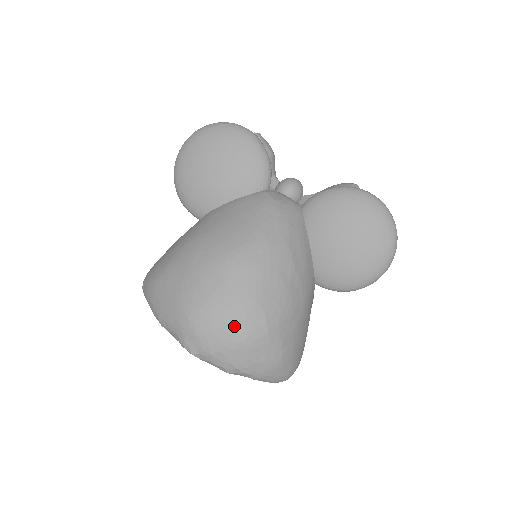
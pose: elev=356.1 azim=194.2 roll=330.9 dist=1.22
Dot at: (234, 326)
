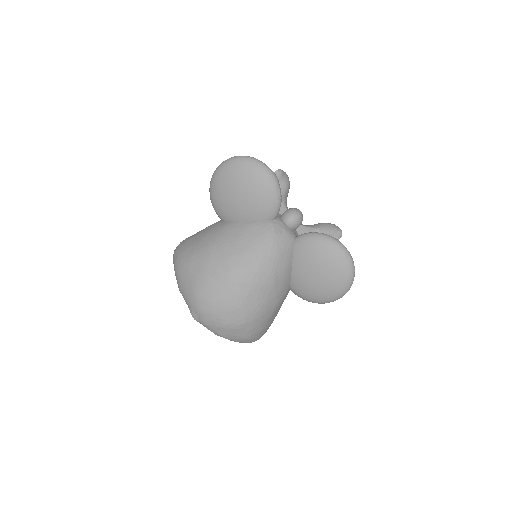
Dot at: (223, 316)
